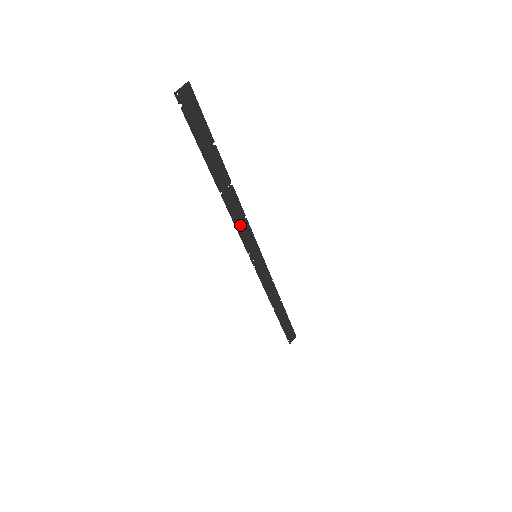
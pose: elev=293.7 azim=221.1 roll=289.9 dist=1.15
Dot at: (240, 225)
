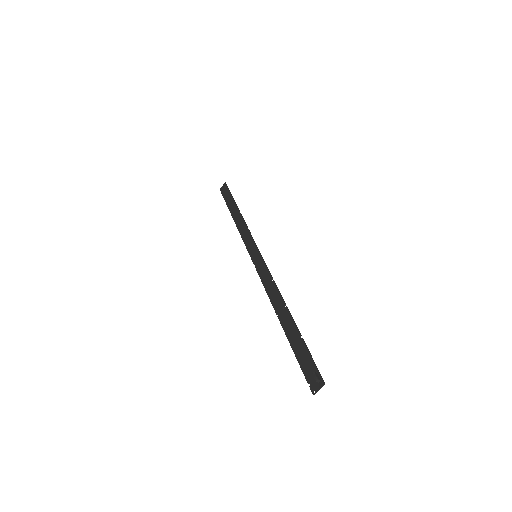
Dot at: (267, 284)
